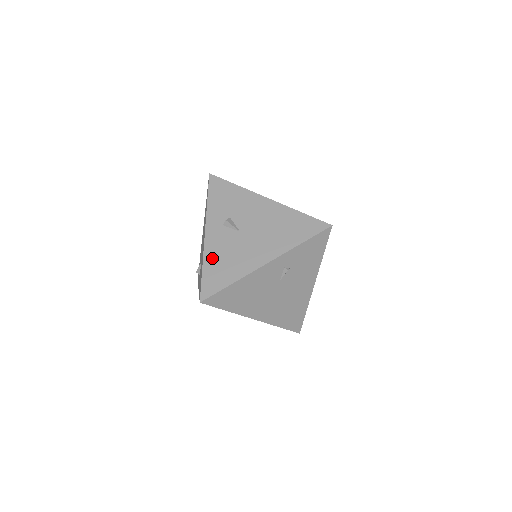
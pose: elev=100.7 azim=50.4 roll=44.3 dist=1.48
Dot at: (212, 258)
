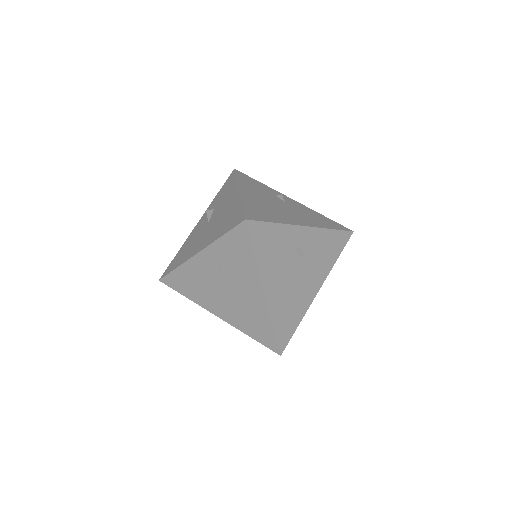
Dot at: (185, 244)
